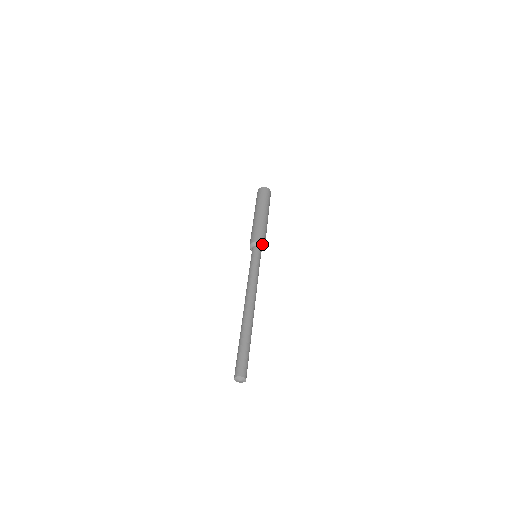
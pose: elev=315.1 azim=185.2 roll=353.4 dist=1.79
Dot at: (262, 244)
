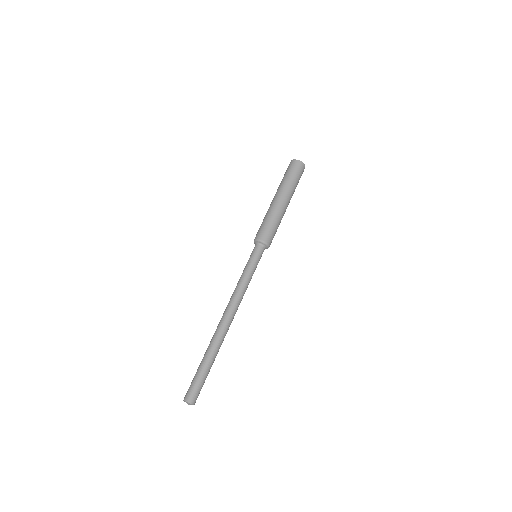
Dot at: (267, 245)
